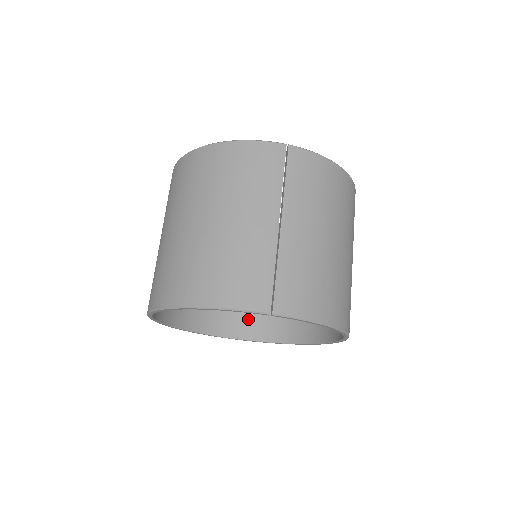
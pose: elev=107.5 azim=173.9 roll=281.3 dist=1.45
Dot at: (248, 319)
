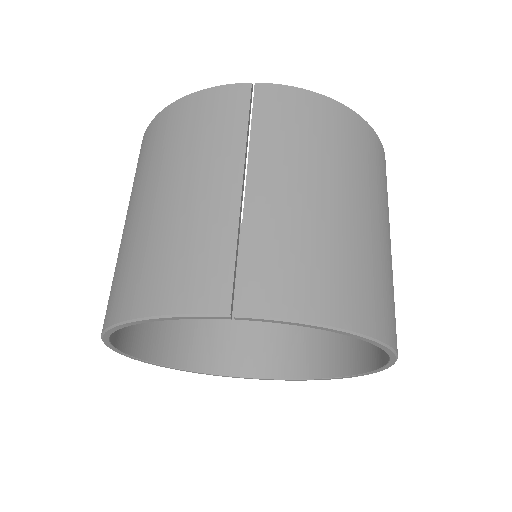
Dot at: (276, 350)
